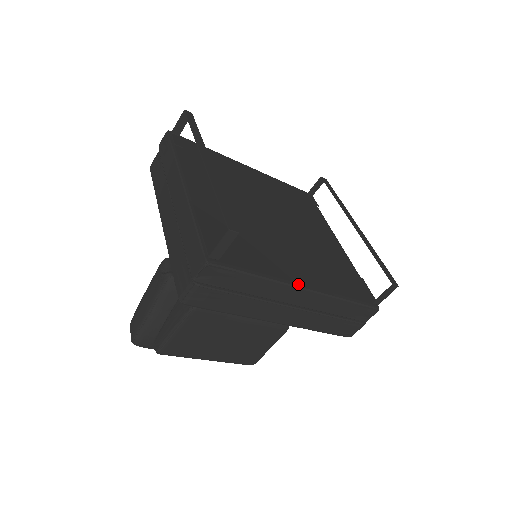
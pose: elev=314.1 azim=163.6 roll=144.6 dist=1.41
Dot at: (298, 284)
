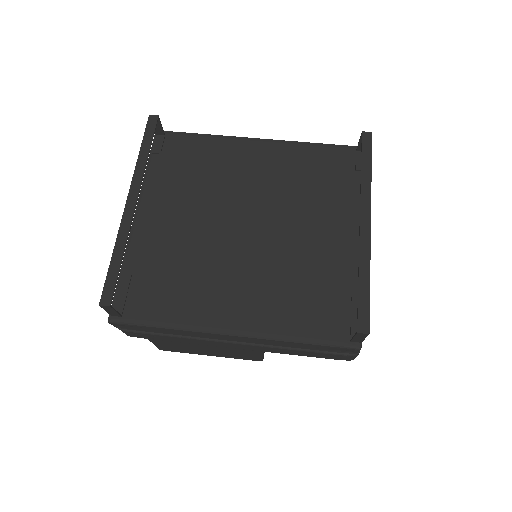
Dot at: (221, 329)
